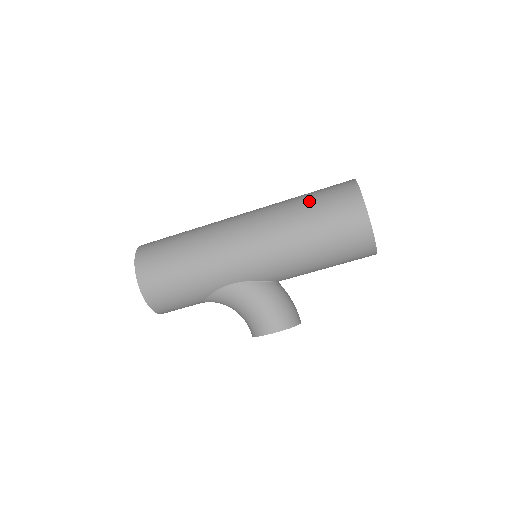
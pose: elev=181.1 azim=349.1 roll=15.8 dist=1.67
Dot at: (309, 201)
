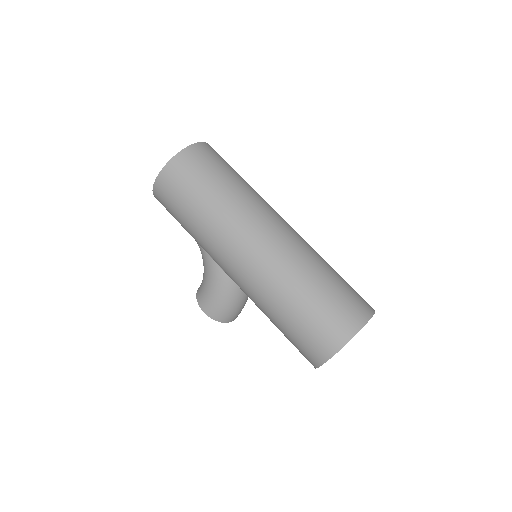
Dot at: (315, 296)
